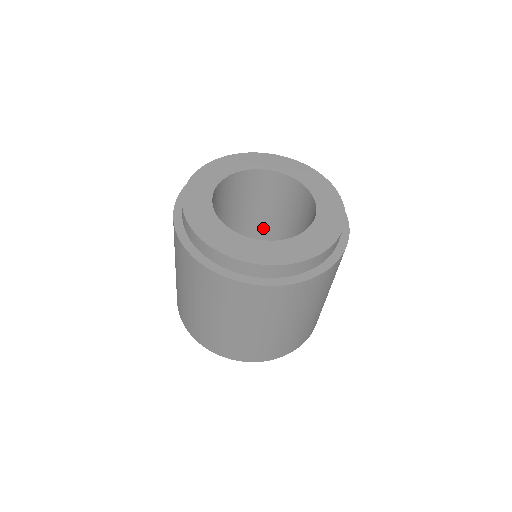
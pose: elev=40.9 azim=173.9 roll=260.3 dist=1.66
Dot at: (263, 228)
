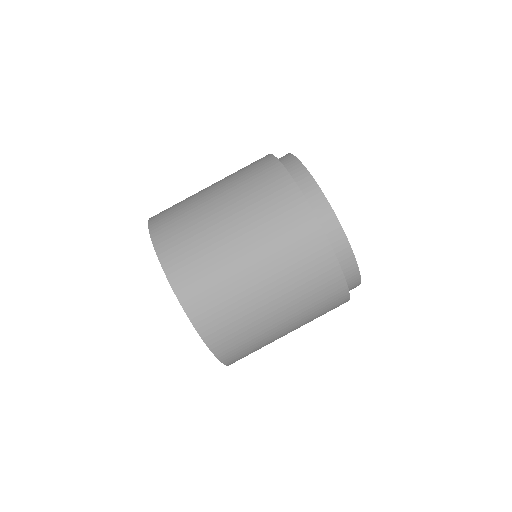
Dot at: occluded
